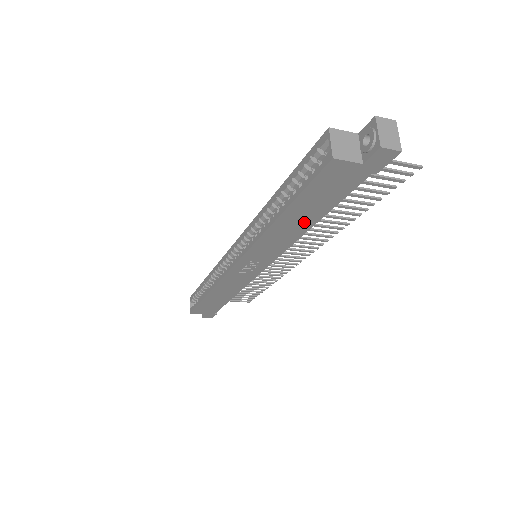
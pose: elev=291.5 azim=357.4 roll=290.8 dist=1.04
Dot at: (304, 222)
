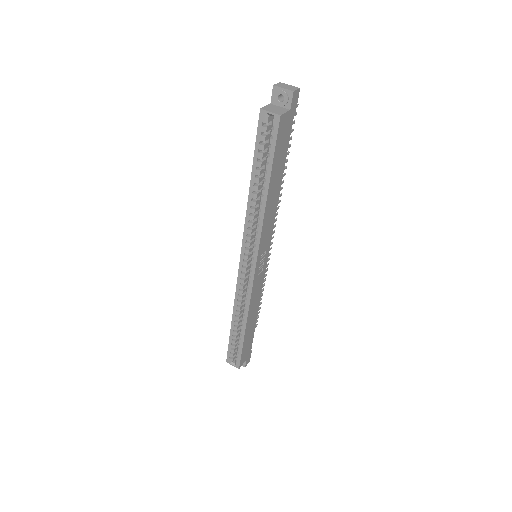
Dot at: (277, 185)
